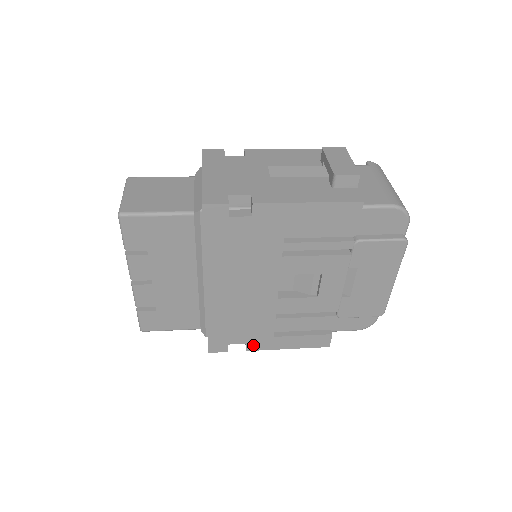
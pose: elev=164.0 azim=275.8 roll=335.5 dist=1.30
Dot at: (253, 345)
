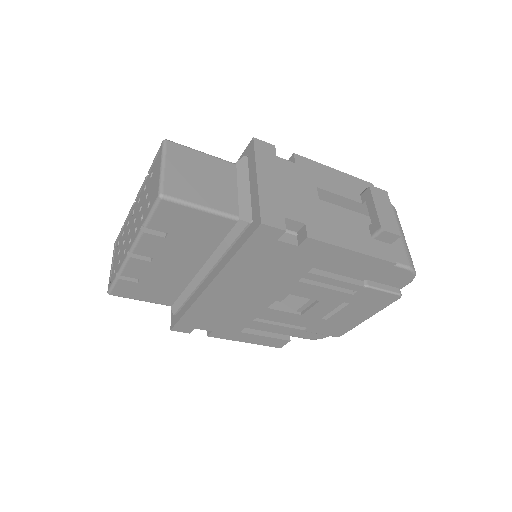
Dot at: (217, 333)
